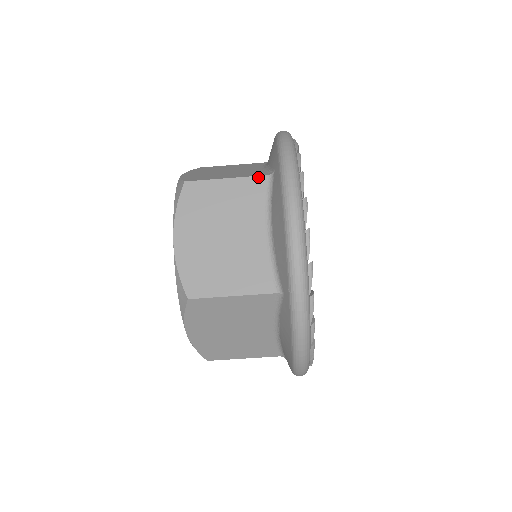
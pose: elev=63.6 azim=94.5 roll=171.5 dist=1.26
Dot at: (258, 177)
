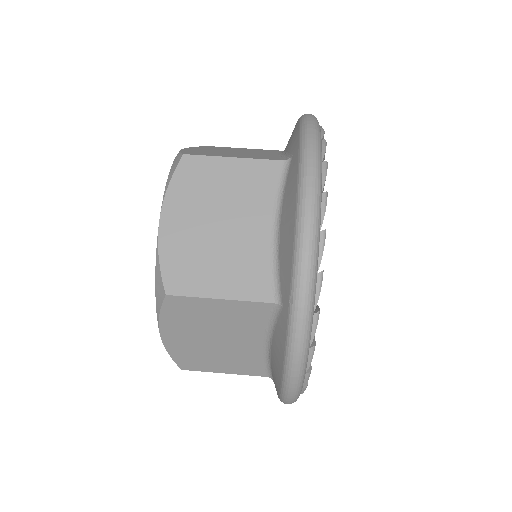
Dot at: (272, 161)
